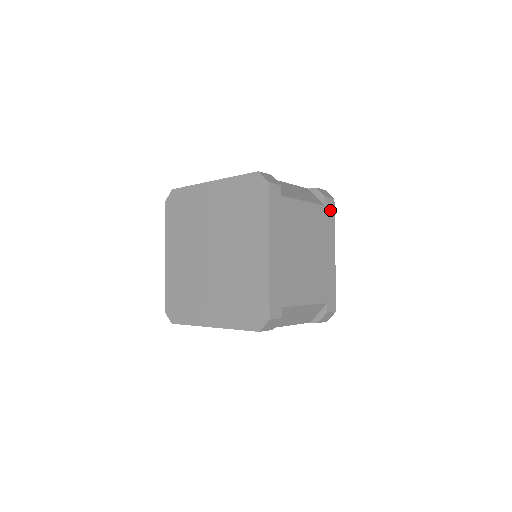
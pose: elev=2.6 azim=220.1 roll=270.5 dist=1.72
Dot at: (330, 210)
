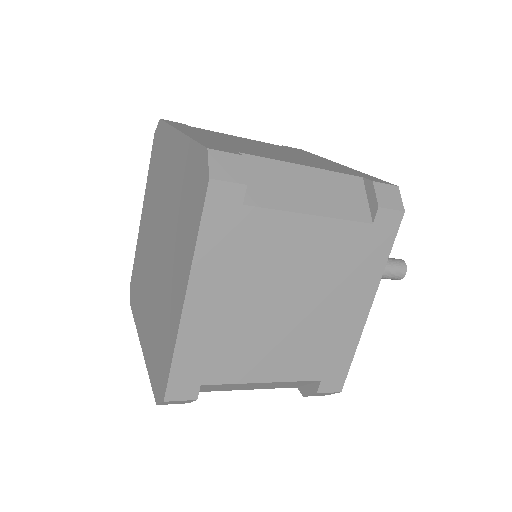
Dot at: (384, 231)
